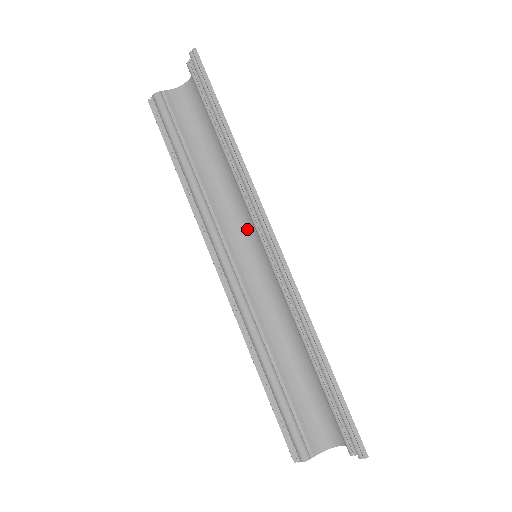
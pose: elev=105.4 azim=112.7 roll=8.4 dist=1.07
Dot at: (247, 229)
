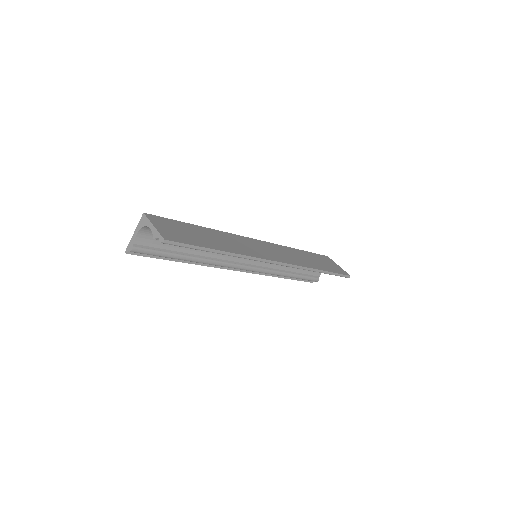
Dot at: occluded
